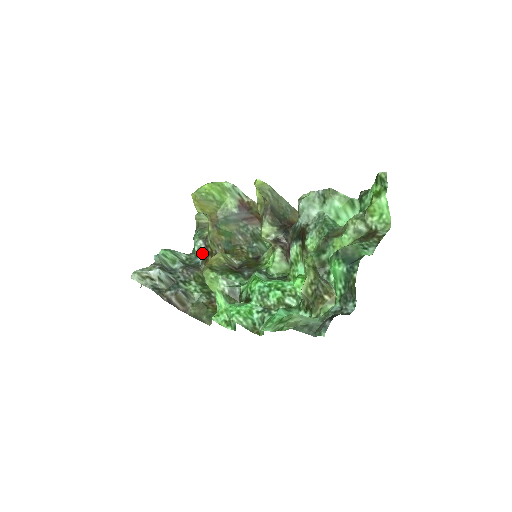
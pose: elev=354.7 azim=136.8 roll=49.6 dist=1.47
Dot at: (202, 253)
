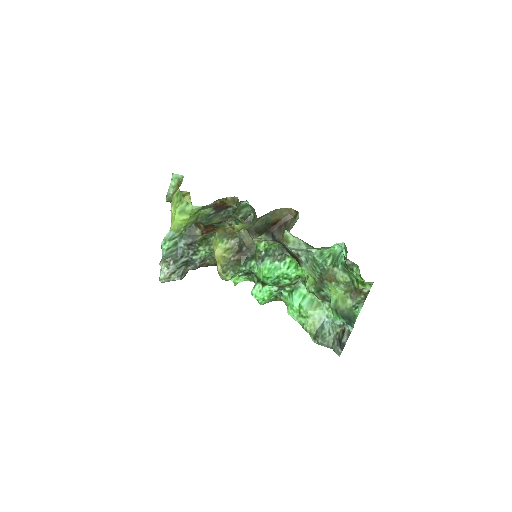
Dot at: occluded
